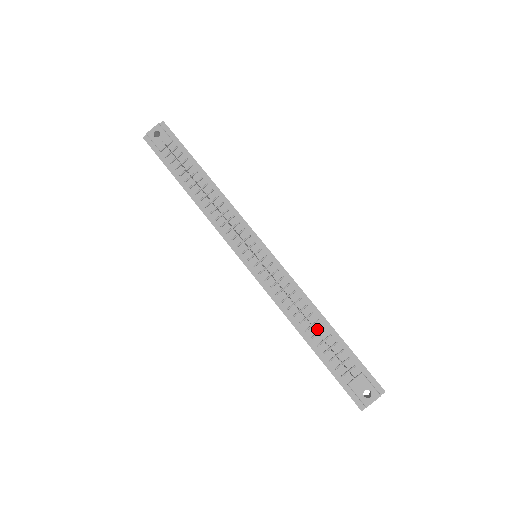
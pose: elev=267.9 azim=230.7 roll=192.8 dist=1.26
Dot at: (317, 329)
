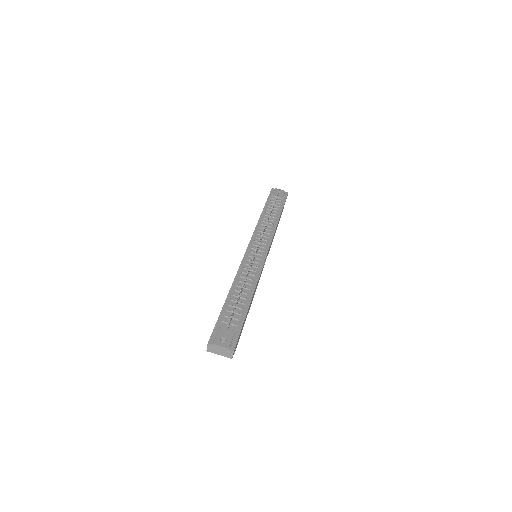
Dot at: (242, 296)
